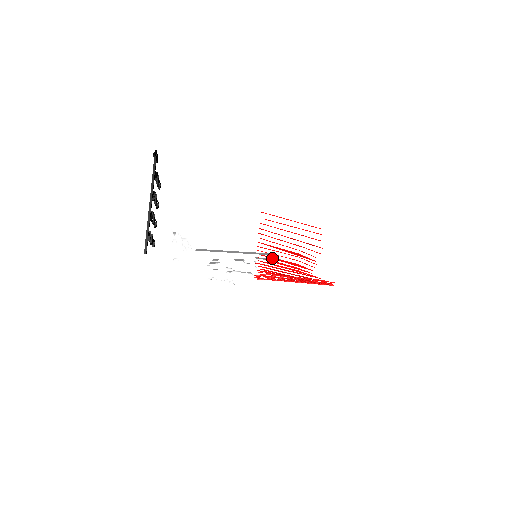
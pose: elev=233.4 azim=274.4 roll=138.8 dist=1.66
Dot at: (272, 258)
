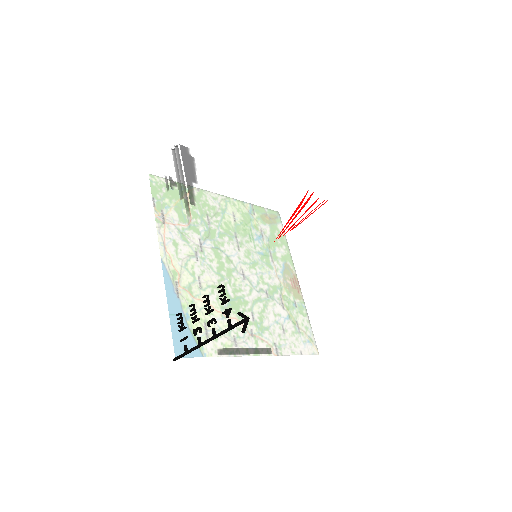
Dot at: occluded
